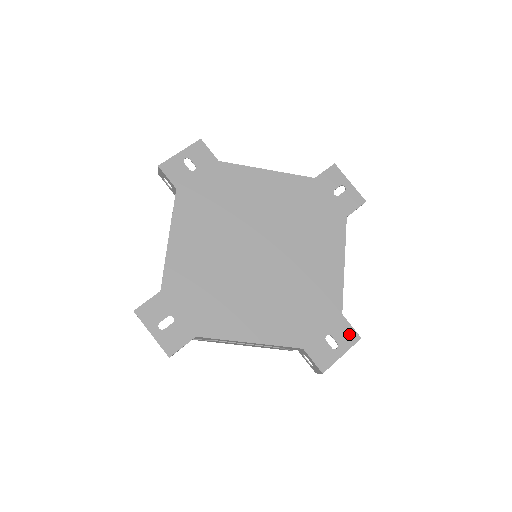
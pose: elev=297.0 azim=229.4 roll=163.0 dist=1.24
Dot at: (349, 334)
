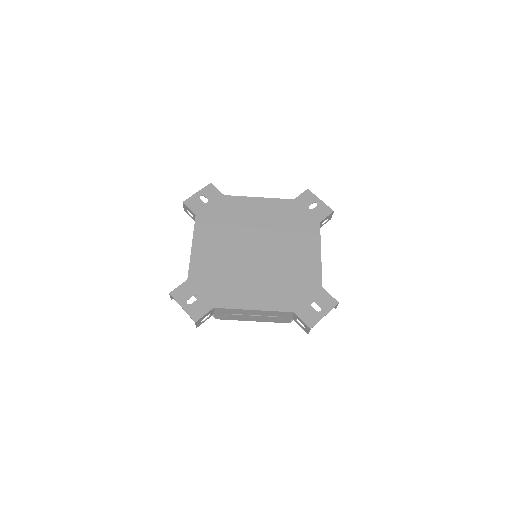
Dot at: (329, 300)
